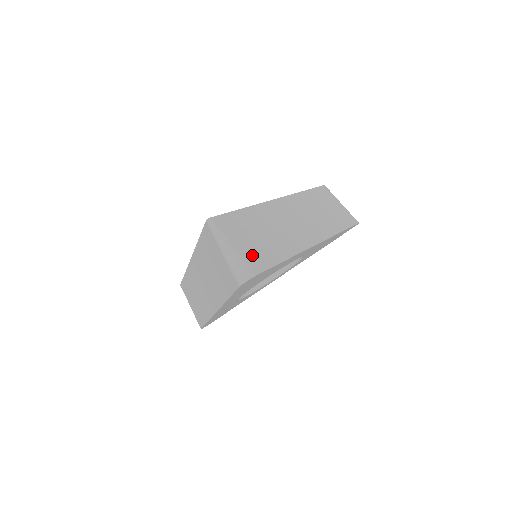
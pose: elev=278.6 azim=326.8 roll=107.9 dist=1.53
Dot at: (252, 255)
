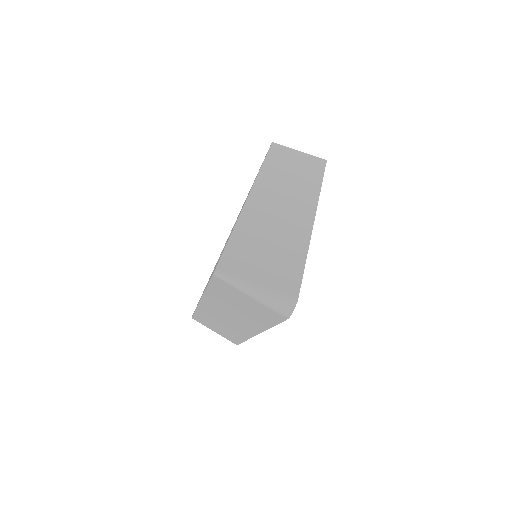
Dot at: (278, 279)
